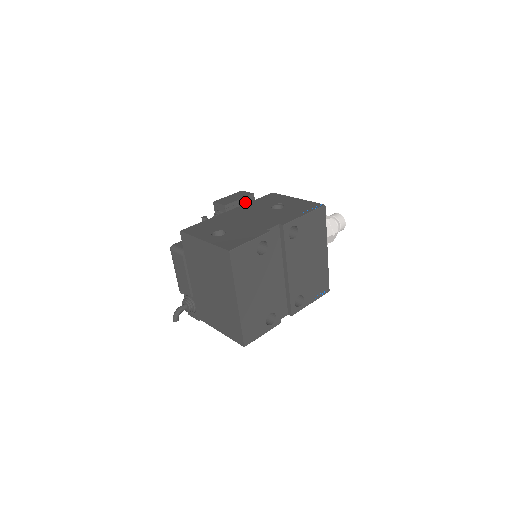
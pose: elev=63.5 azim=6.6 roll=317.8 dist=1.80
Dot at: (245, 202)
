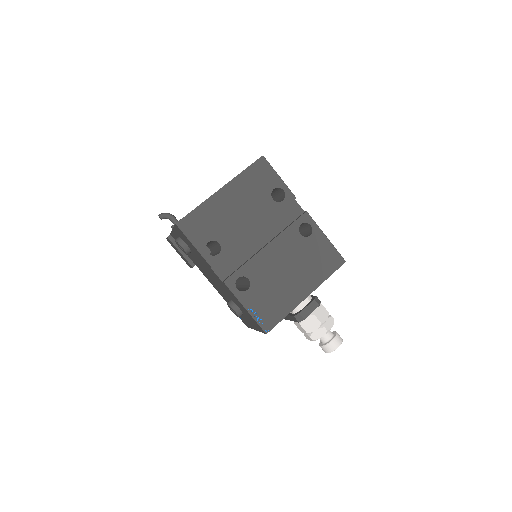
Dot at: occluded
